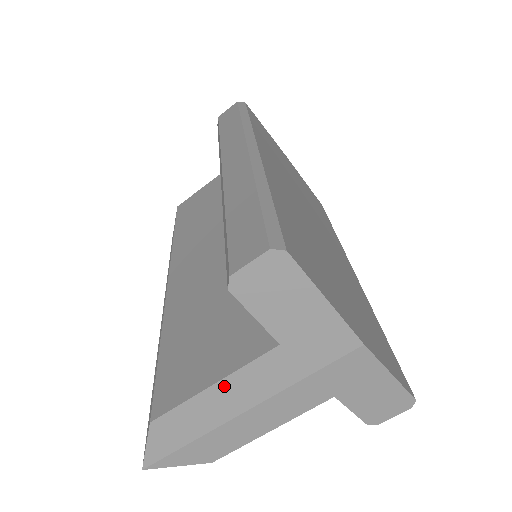
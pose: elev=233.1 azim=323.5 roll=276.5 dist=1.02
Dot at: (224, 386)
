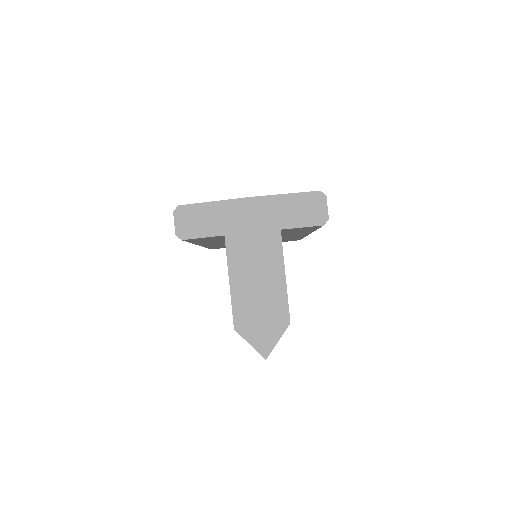
Dot at: (233, 277)
